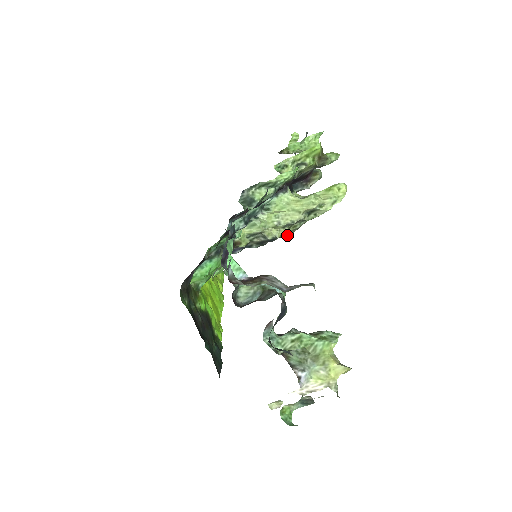
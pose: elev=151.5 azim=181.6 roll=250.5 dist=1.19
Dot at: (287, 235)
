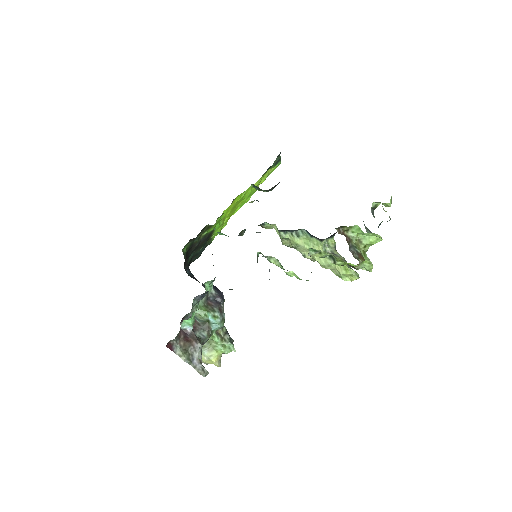
Dot at: occluded
